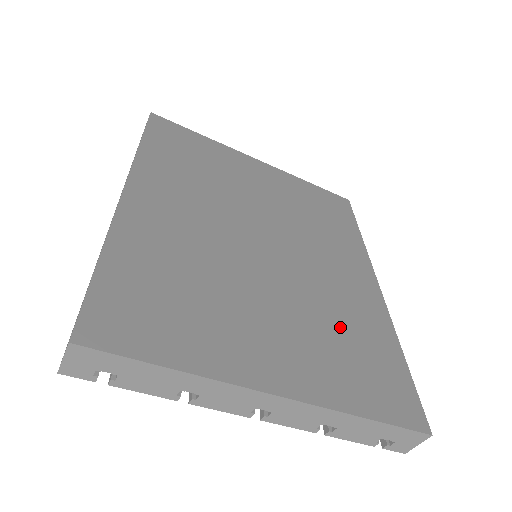
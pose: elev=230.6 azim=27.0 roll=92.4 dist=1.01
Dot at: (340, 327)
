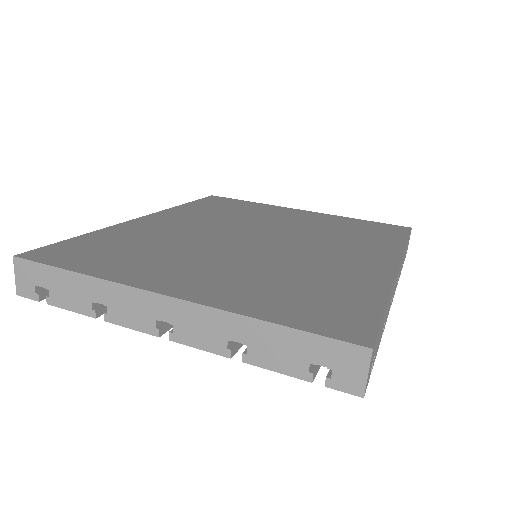
Dot at: (301, 277)
